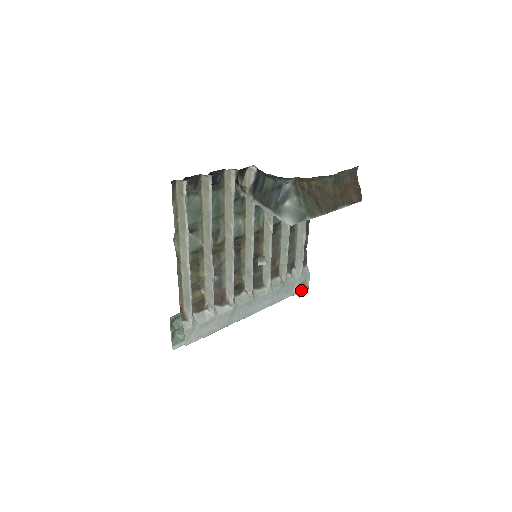
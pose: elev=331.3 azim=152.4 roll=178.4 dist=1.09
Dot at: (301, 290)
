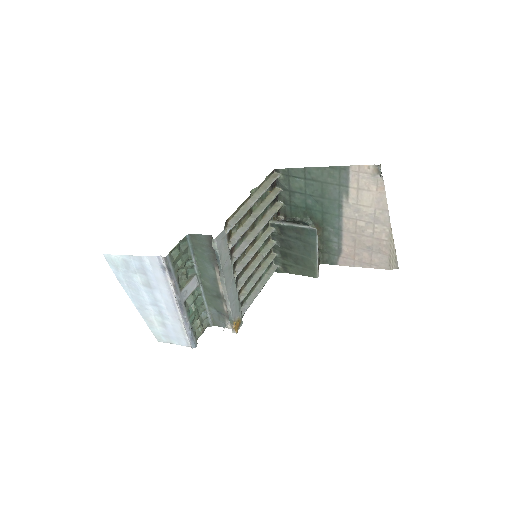
Dot at: (238, 324)
